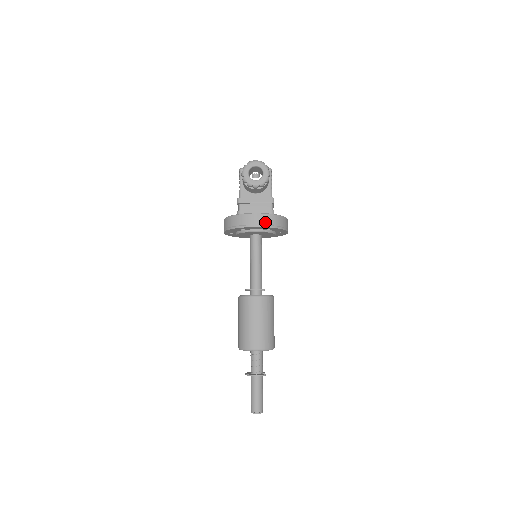
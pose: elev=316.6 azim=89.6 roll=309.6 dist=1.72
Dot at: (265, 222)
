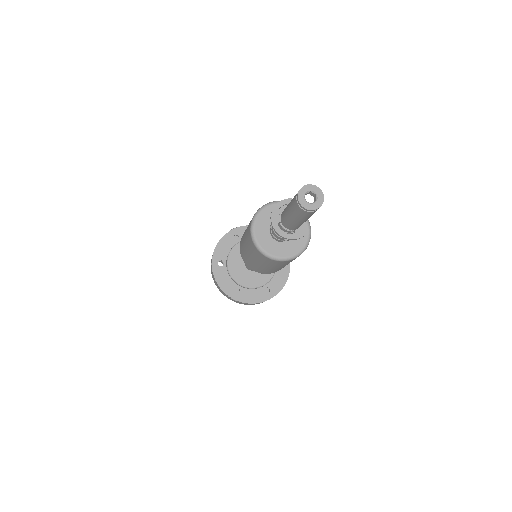
Dot at: occluded
